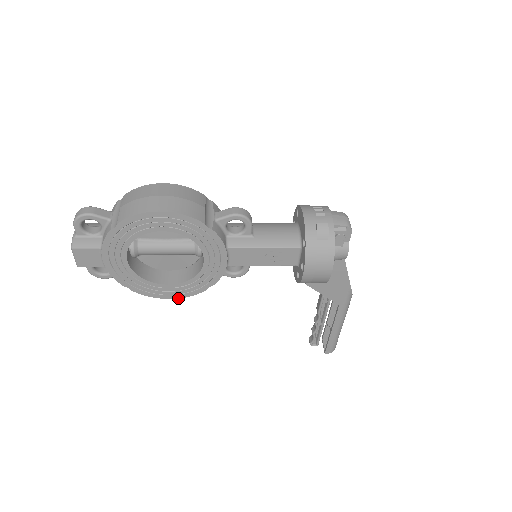
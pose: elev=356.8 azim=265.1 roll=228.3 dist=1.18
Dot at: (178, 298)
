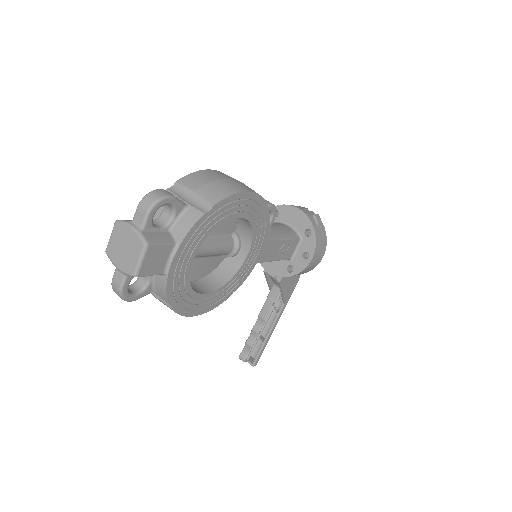
Dot at: occluded
